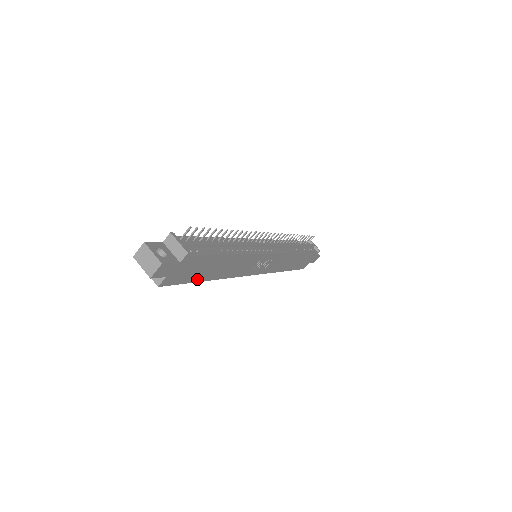
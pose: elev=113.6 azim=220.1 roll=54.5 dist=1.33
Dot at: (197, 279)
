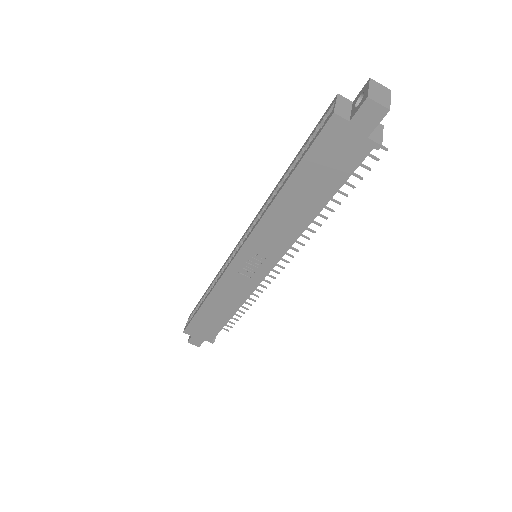
Dot at: (299, 172)
